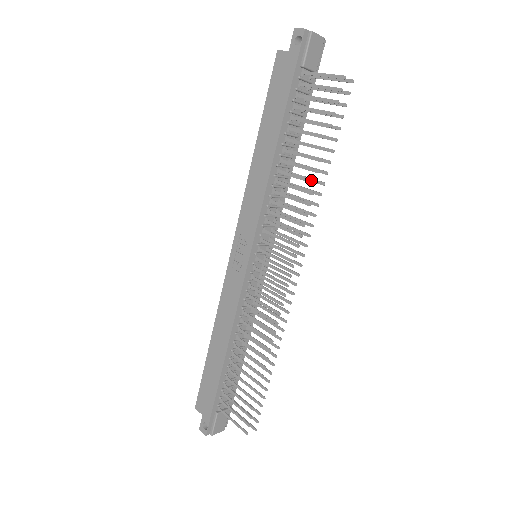
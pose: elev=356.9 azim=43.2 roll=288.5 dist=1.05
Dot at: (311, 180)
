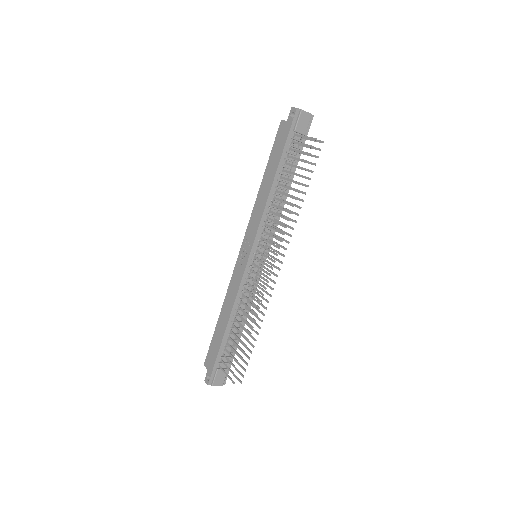
Dot at: (291, 204)
